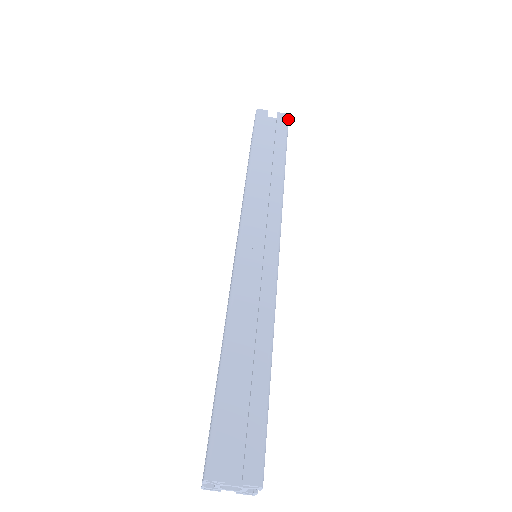
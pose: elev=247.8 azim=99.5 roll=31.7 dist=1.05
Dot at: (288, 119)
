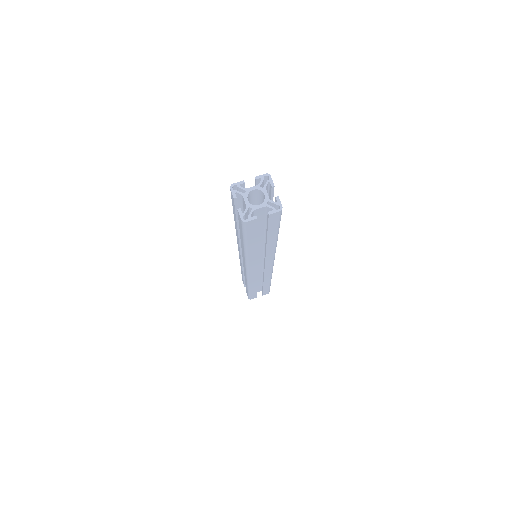
Dot at: occluded
